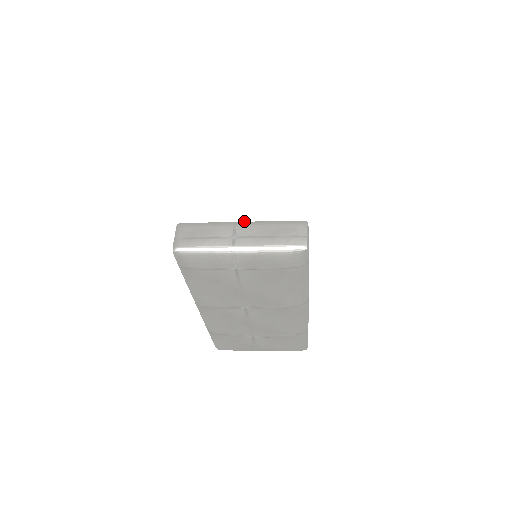
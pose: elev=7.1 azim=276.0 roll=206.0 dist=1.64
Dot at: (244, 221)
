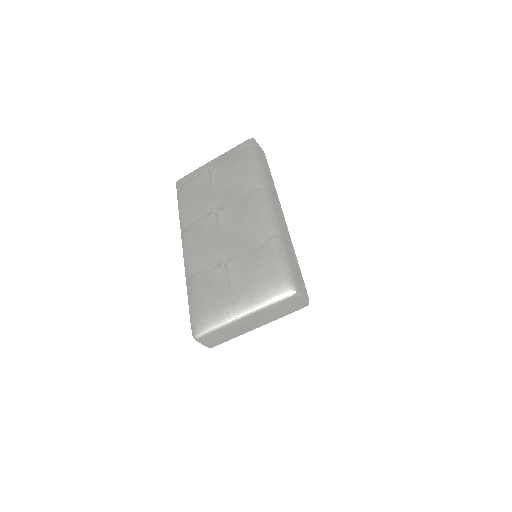
Dot at: occluded
